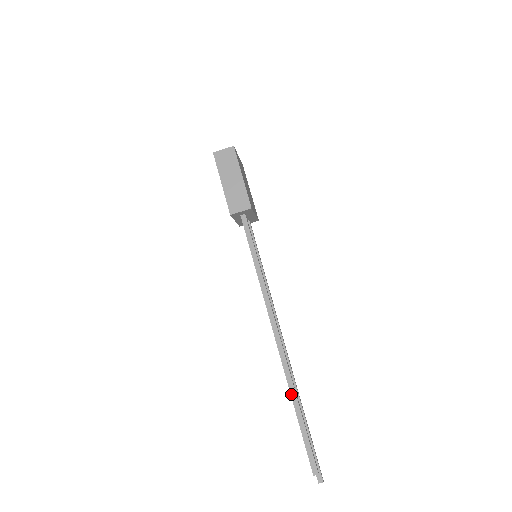
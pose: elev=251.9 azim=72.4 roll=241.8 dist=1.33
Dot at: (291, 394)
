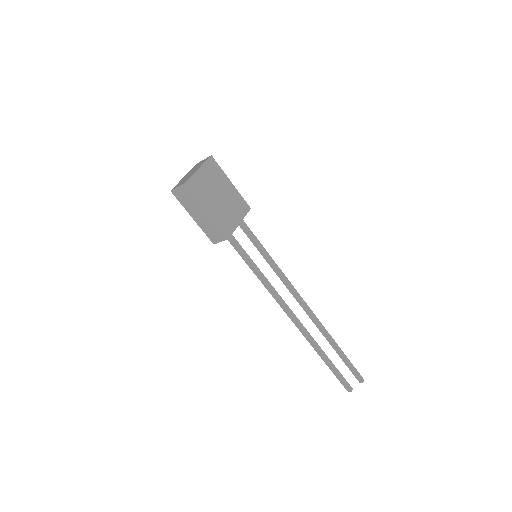
Dot at: (317, 353)
